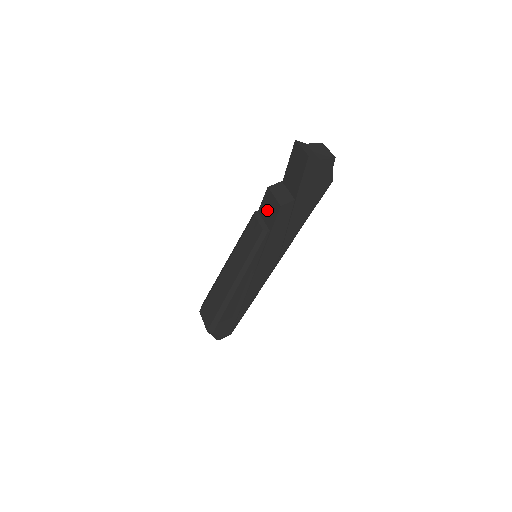
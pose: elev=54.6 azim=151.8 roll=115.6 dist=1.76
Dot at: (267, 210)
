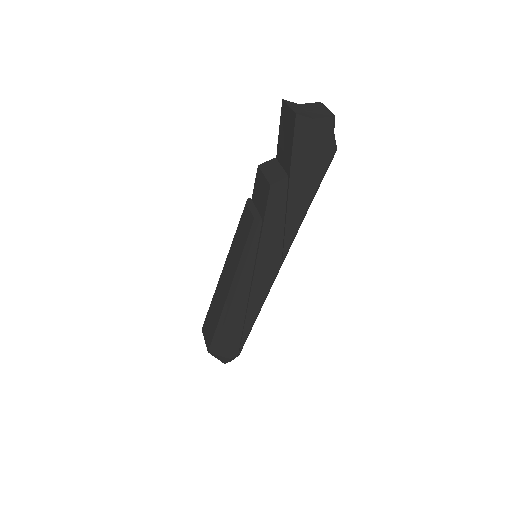
Dot at: (259, 194)
